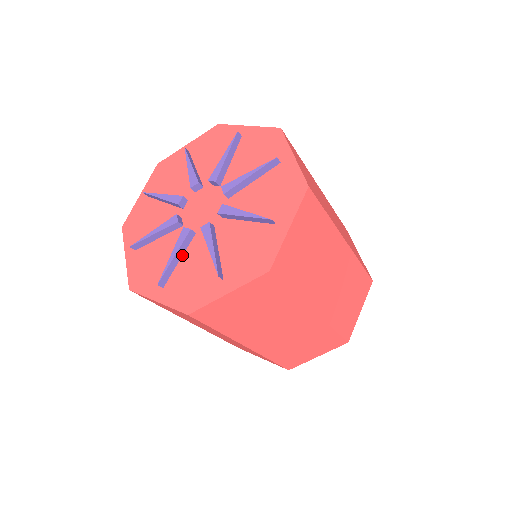
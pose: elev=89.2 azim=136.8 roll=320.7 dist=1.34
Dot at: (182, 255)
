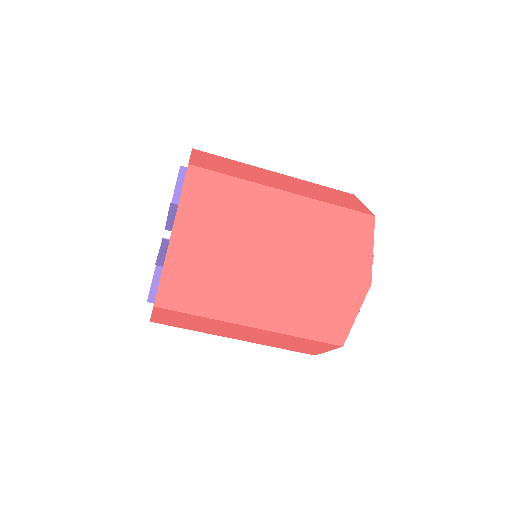
Dot at: occluded
